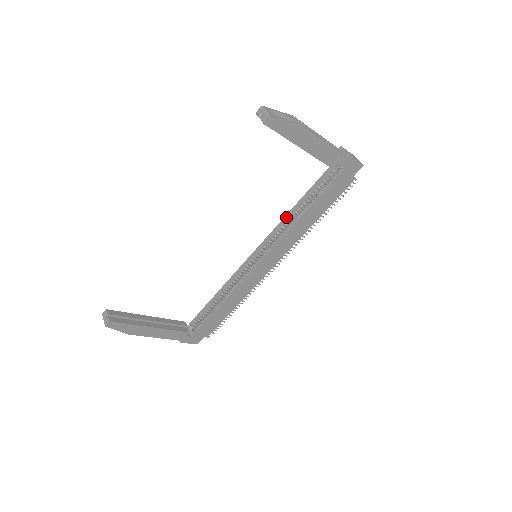
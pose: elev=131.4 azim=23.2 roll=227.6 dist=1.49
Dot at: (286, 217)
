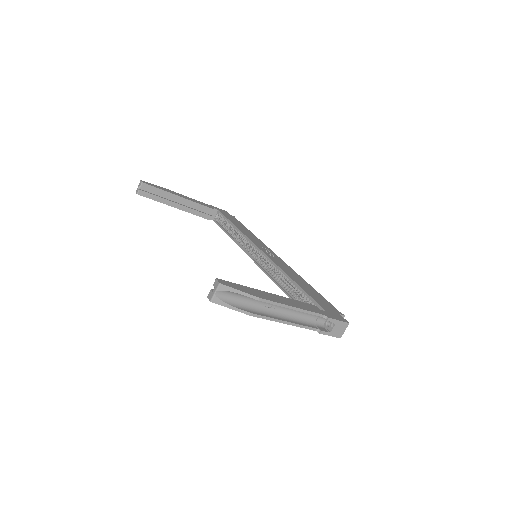
Dot at: (283, 272)
